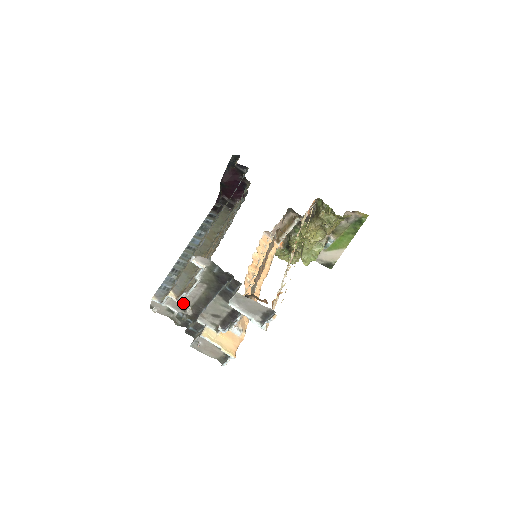
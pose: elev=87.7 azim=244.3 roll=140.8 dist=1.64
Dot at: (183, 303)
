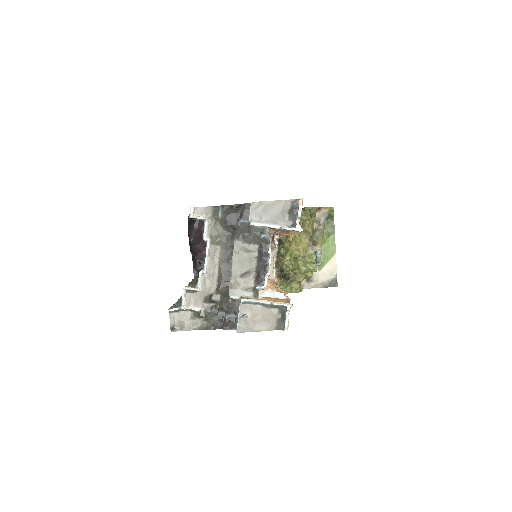
Dot at: (205, 290)
